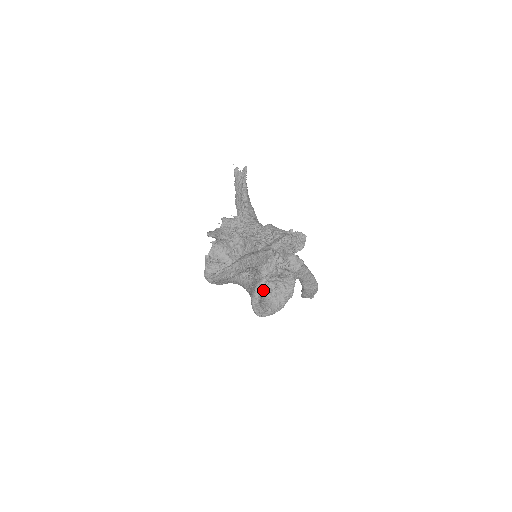
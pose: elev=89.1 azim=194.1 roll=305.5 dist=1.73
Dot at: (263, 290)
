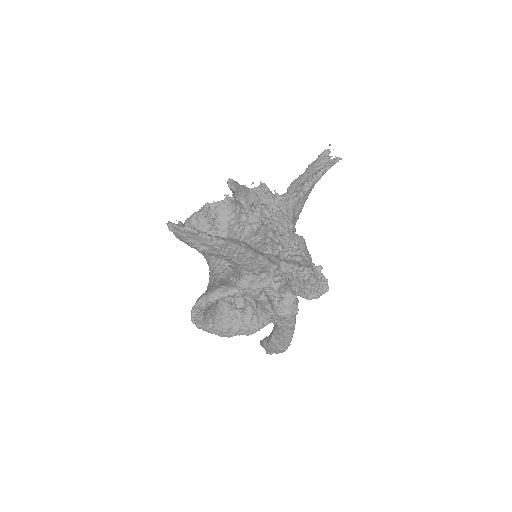
Dot at: (226, 298)
